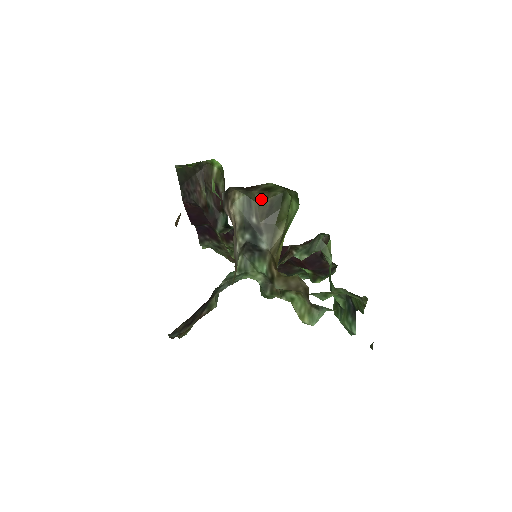
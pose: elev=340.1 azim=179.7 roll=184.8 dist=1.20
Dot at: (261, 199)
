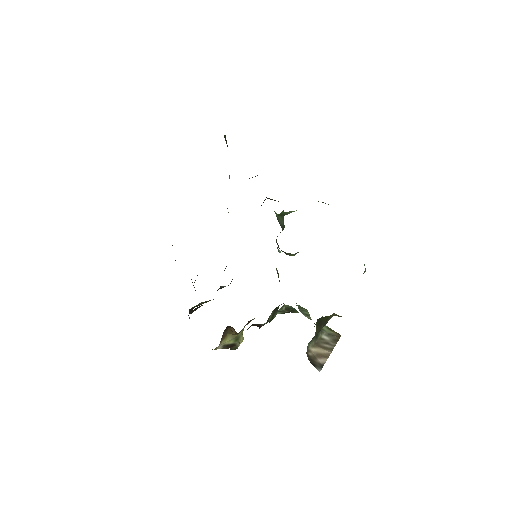
Dot at: (315, 334)
